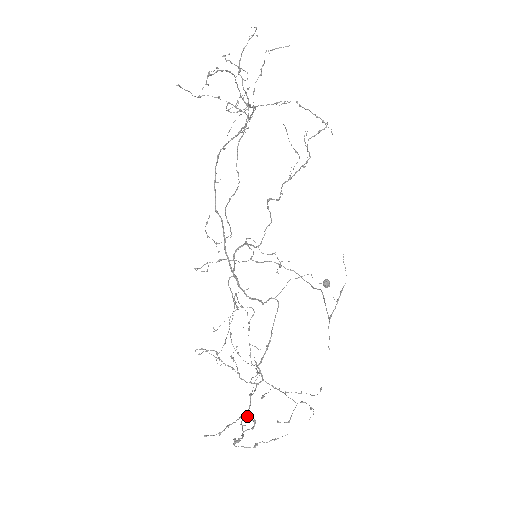
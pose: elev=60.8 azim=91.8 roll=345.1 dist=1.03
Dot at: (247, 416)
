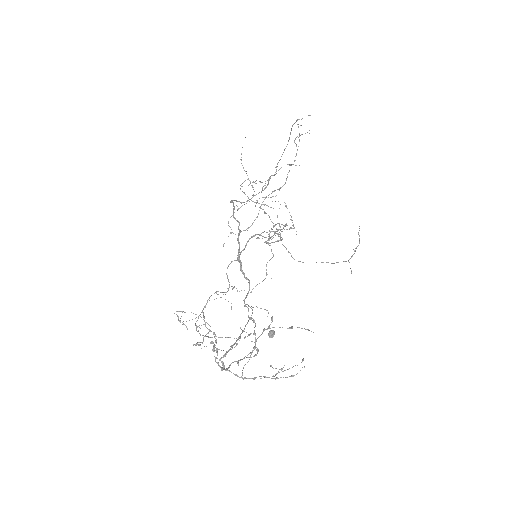
Dot at: (255, 338)
